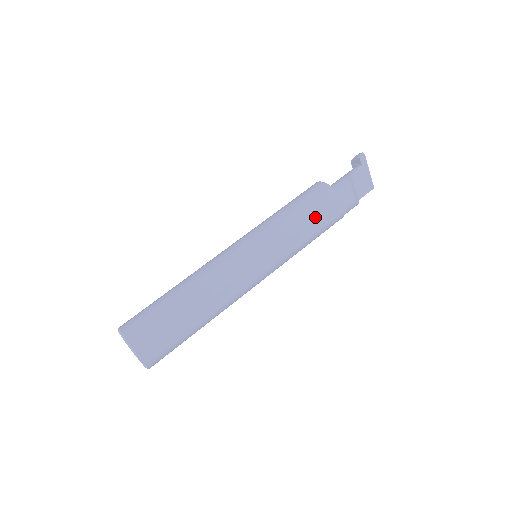
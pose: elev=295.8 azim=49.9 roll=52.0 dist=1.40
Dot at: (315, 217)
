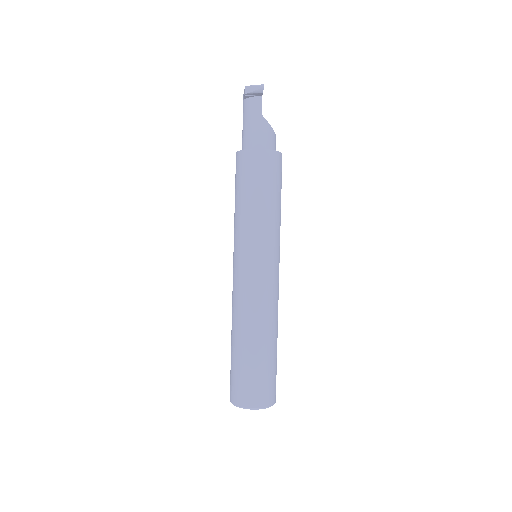
Dot at: occluded
